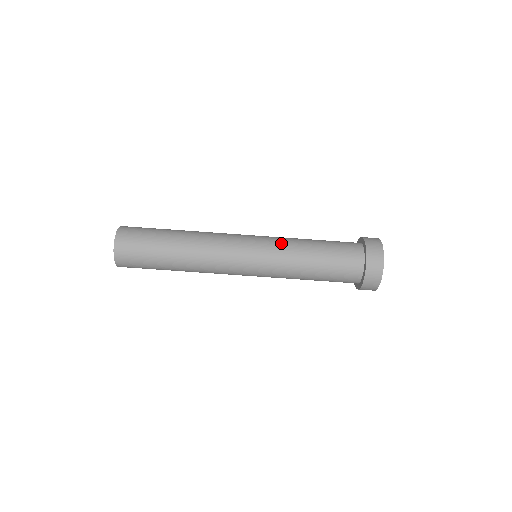
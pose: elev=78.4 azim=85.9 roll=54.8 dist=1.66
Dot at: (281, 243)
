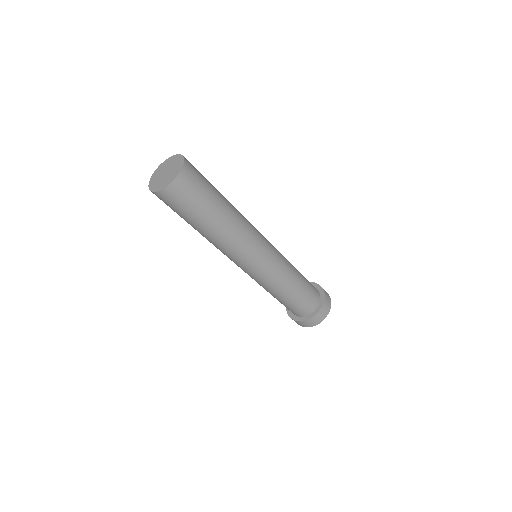
Dot at: (284, 265)
